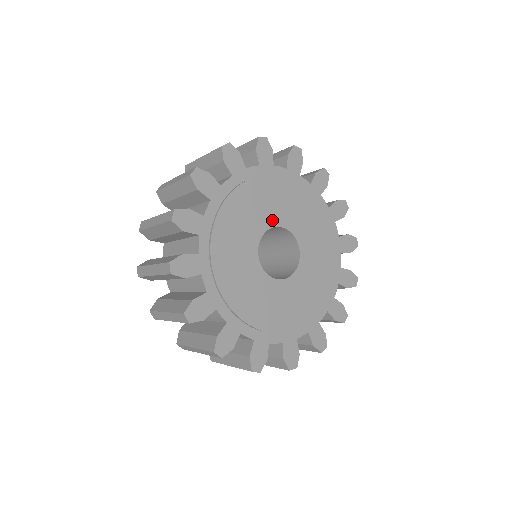
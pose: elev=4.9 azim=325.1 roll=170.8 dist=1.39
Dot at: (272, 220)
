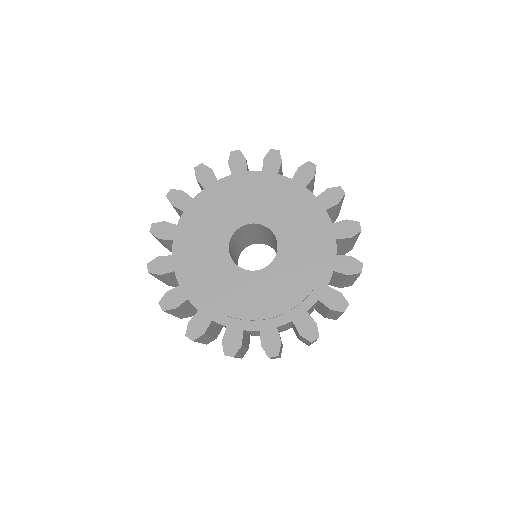
Dot at: (233, 224)
